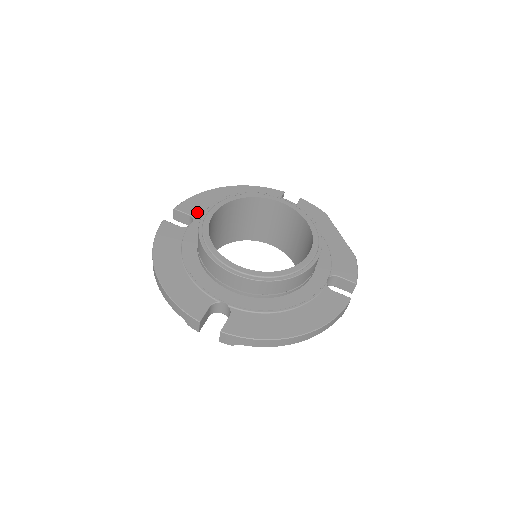
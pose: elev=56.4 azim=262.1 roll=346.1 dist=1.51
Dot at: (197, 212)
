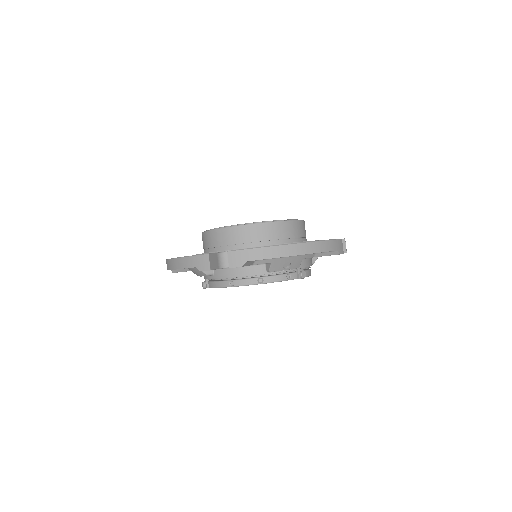
Dot at: occluded
